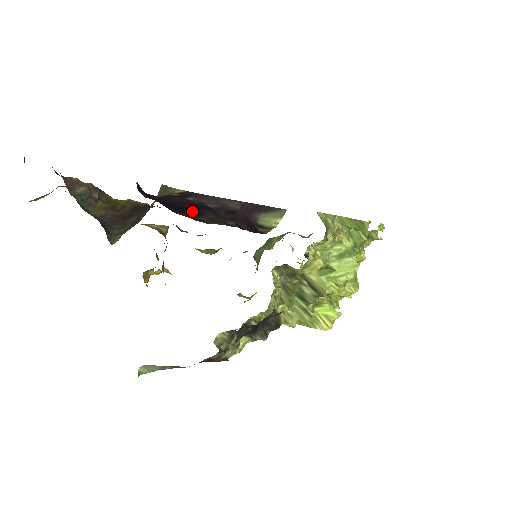
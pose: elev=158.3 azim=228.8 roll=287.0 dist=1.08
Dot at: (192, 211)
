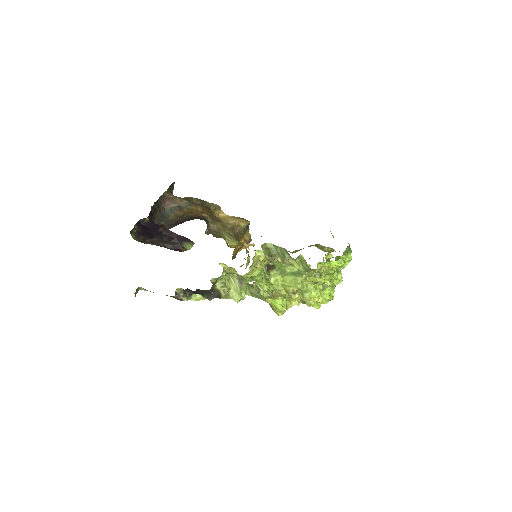
Dot at: (150, 235)
